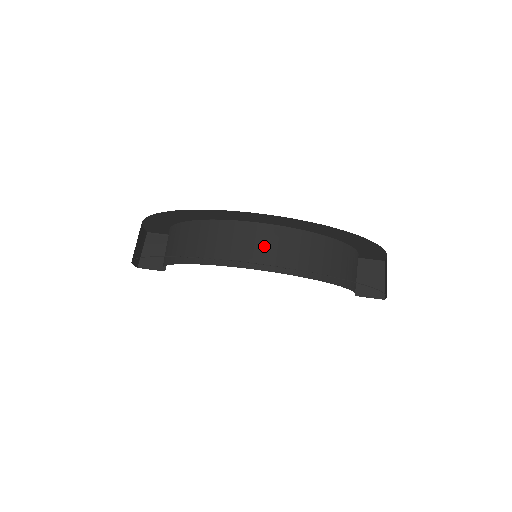
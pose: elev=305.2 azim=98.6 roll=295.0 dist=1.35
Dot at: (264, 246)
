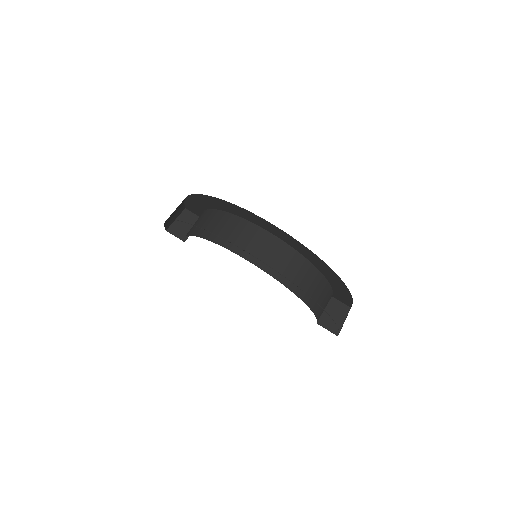
Dot at: (264, 249)
